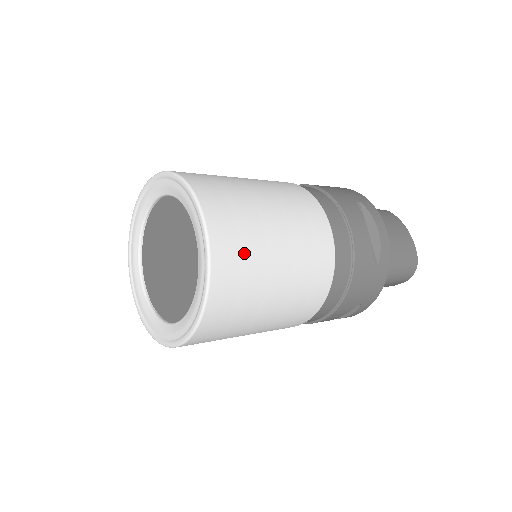
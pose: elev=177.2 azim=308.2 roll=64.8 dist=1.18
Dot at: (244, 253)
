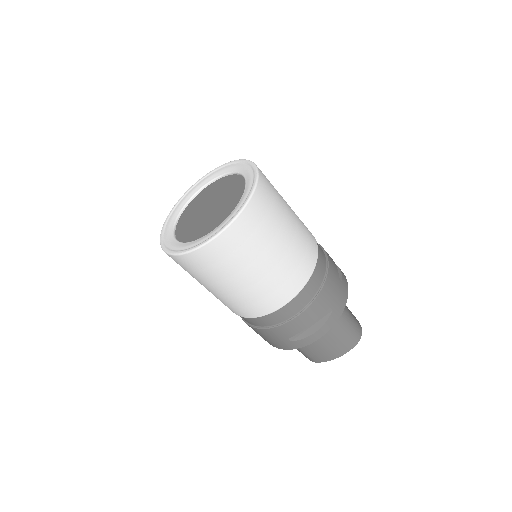
Dot at: (273, 190)
